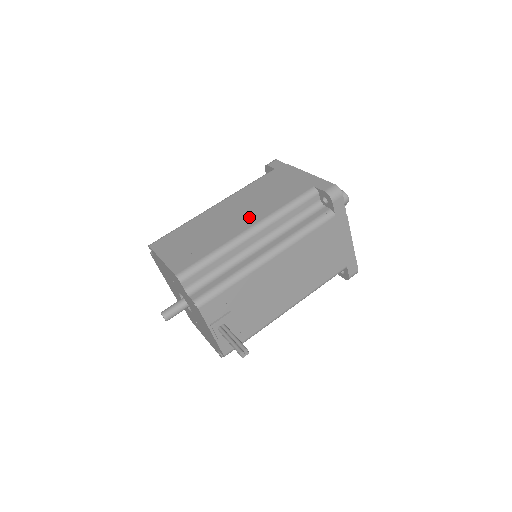
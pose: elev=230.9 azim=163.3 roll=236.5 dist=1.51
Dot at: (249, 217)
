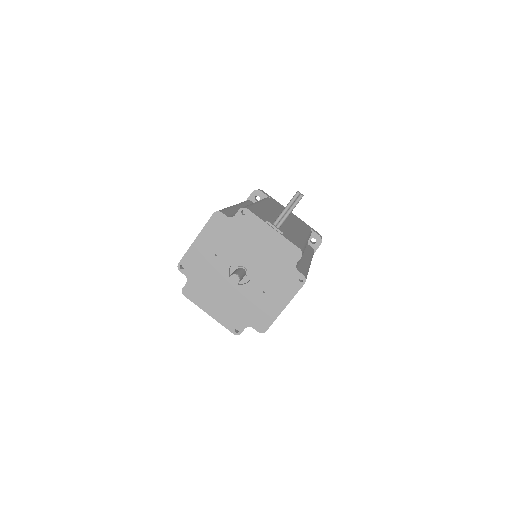
Dot at: occluded
